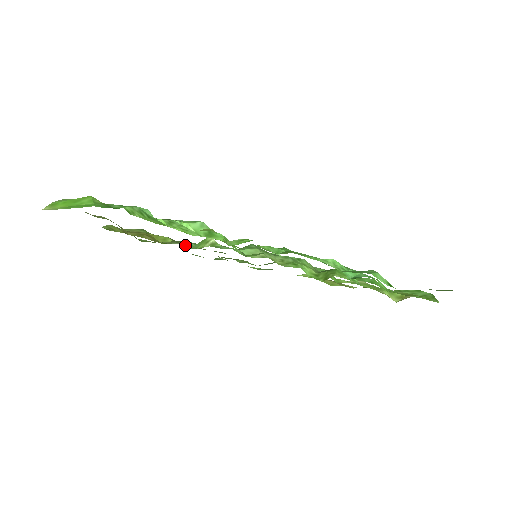
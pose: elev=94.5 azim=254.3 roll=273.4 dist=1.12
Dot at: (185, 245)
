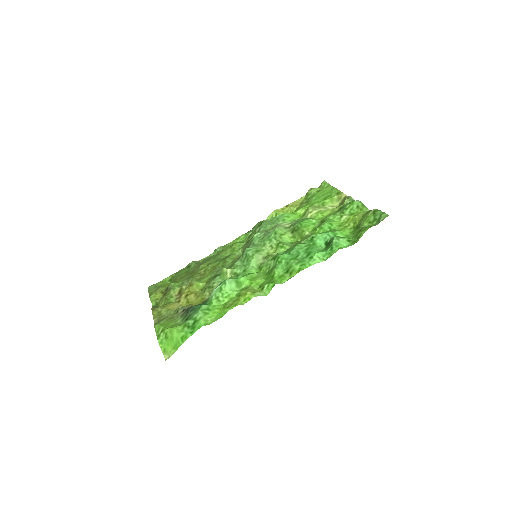
Dot at: occluded
